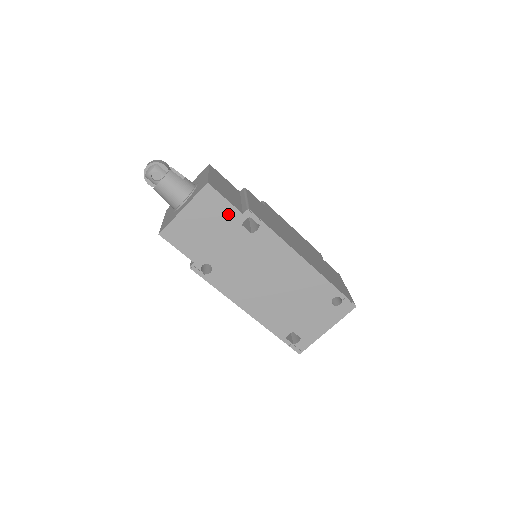
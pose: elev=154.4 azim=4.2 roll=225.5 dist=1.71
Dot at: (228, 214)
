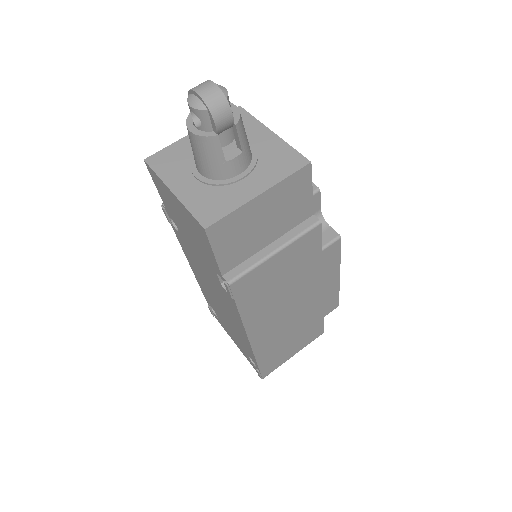
Dot at: (210, 256)
